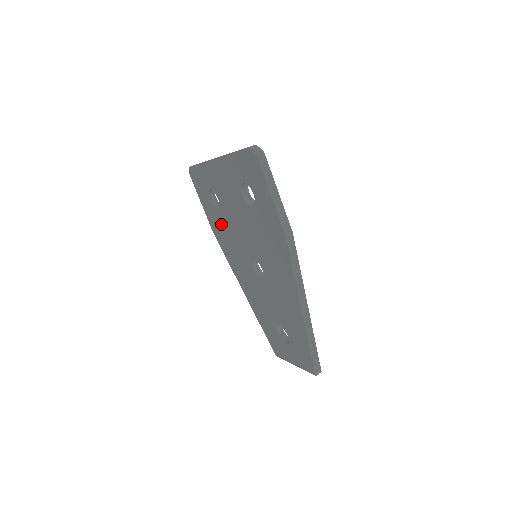
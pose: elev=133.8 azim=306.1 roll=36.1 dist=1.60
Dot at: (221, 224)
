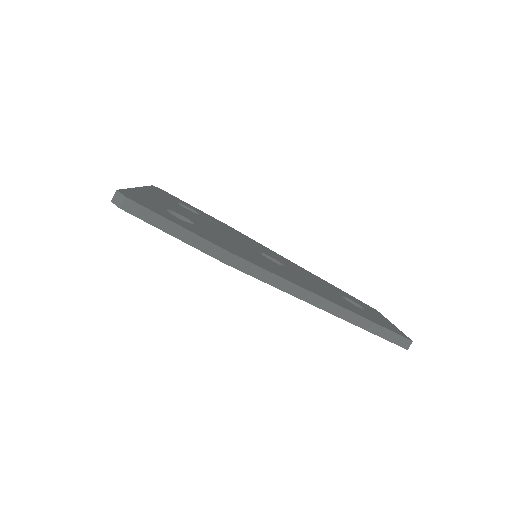
Dot at: occluded
